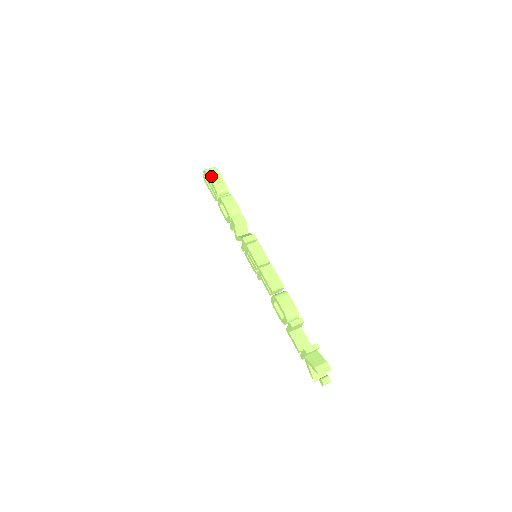
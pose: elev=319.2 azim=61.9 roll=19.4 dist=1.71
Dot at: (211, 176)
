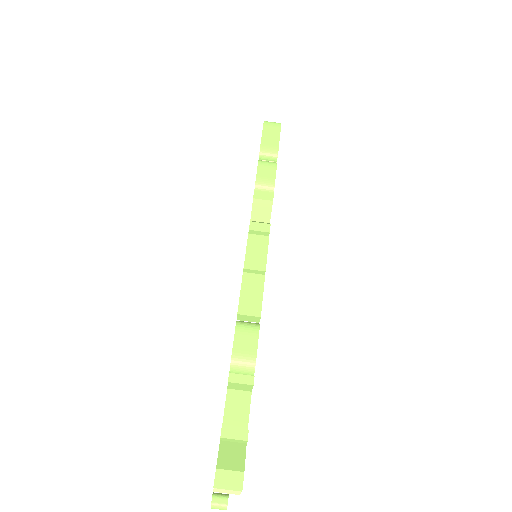
Dot at: (266, 131)
